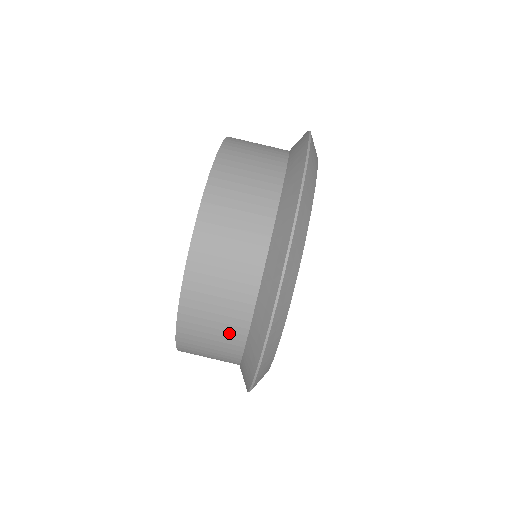
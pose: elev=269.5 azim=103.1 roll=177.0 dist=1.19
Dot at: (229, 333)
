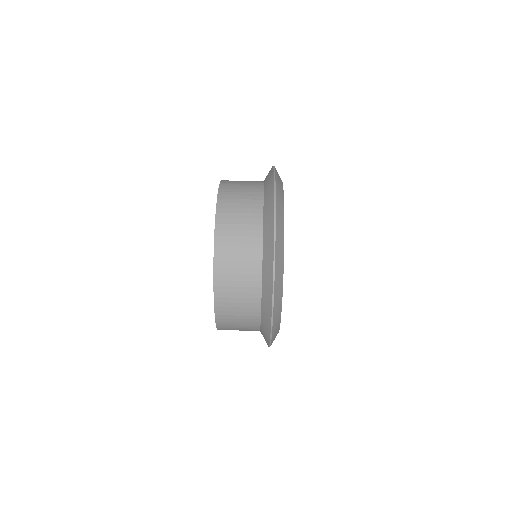
Dot at: (250, 251)
